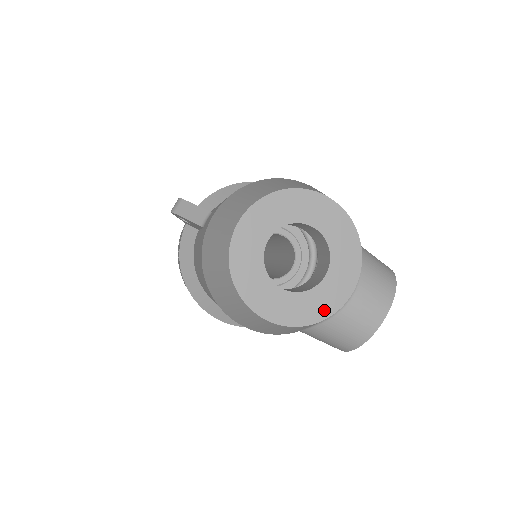
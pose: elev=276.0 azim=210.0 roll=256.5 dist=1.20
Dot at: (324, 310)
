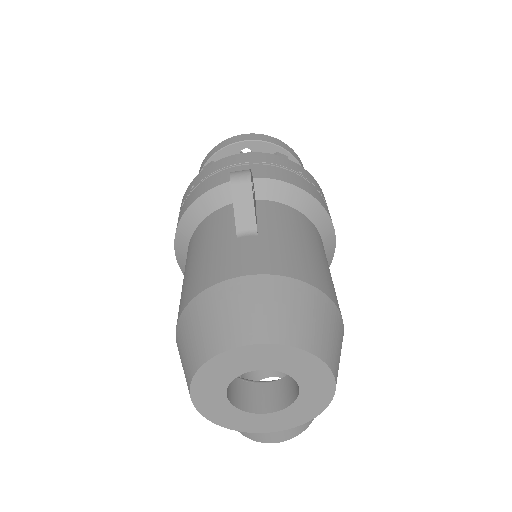
Dot at: (239, 426)
